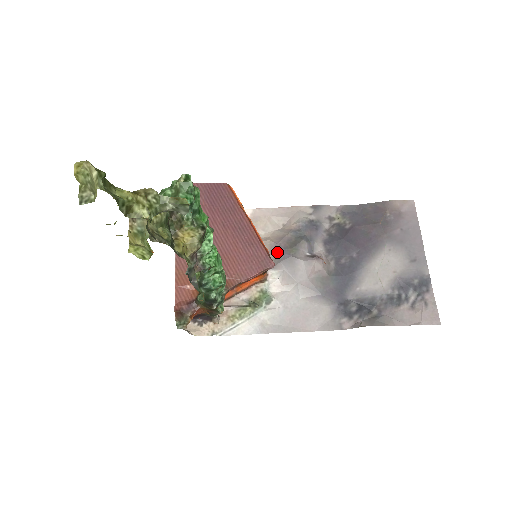
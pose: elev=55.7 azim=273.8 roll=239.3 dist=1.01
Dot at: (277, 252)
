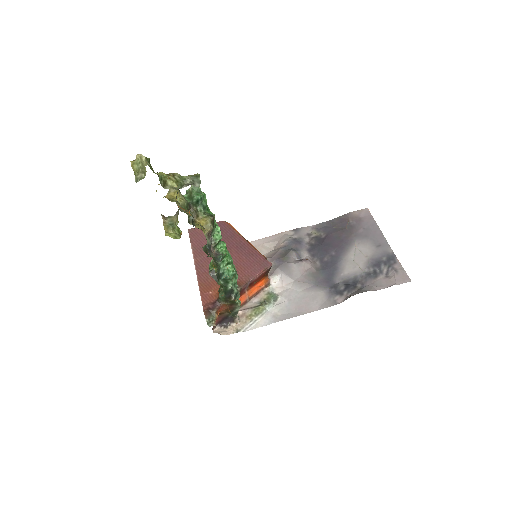
Dot at: (273, 262)
